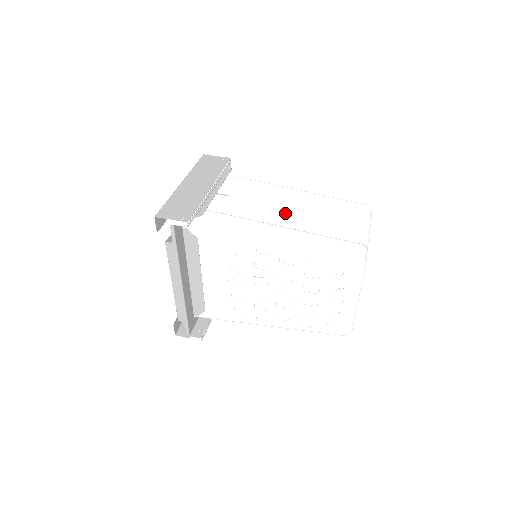
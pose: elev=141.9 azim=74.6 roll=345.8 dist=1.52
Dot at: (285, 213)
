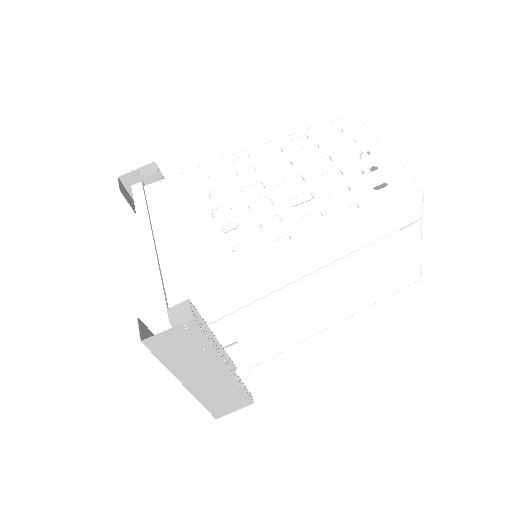
Dot at: (309, 279)
